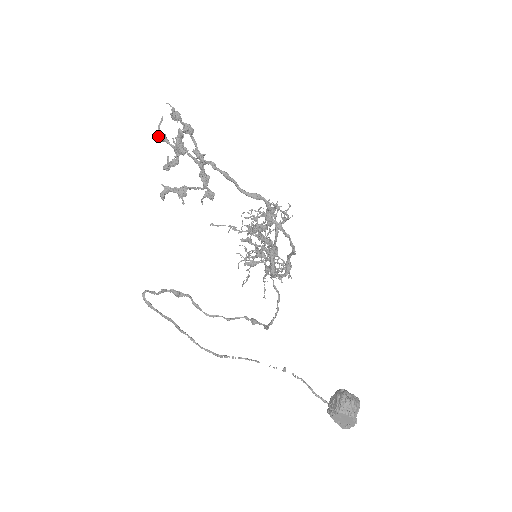
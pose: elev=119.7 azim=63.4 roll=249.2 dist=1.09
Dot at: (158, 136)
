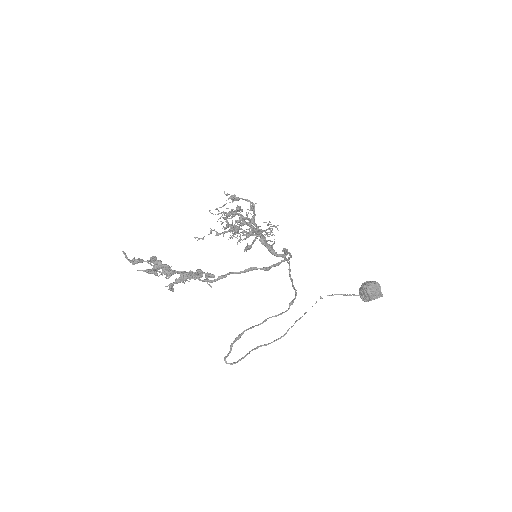
Dot at: occluded
